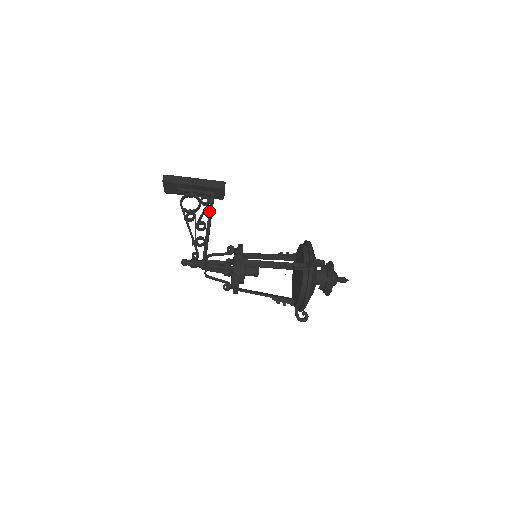
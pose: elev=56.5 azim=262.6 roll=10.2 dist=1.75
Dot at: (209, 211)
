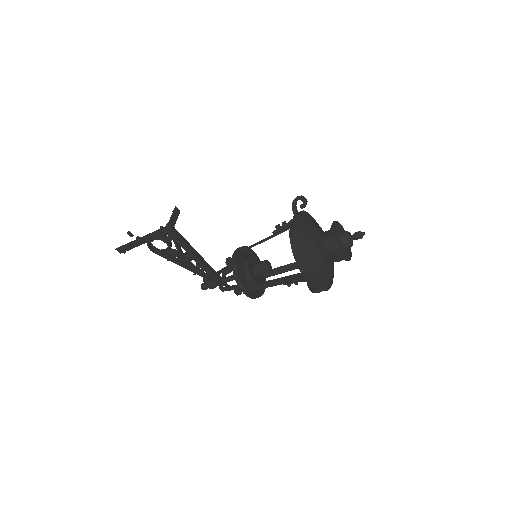
Dot at: occluded
